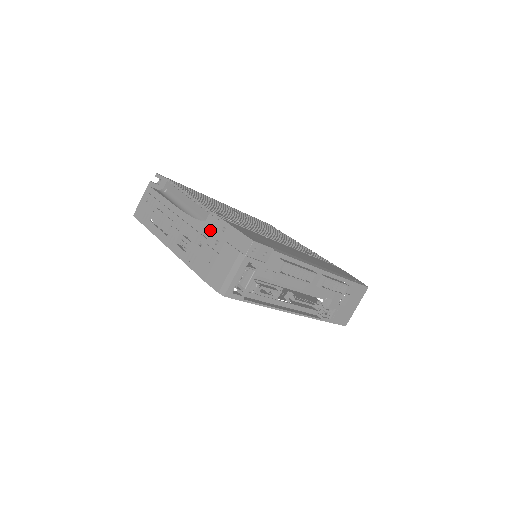
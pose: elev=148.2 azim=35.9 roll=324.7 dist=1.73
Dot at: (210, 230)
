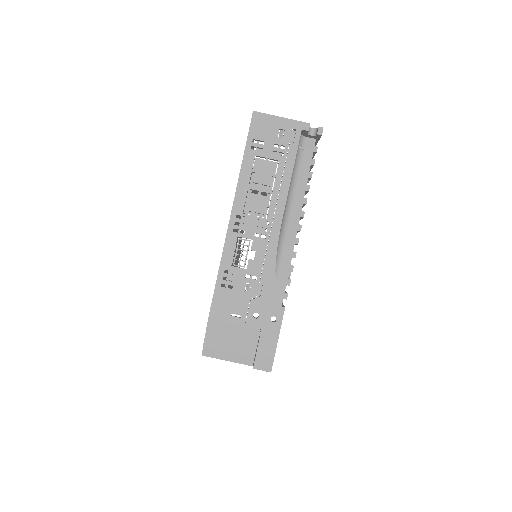
Dot at: (268, 296)
